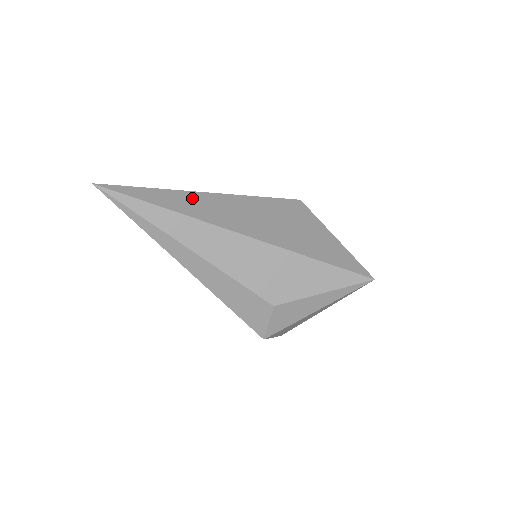
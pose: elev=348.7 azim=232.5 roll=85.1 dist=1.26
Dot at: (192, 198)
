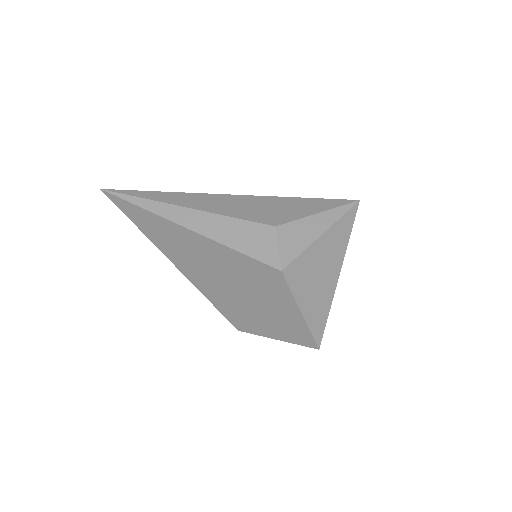
Dot at: occluded
